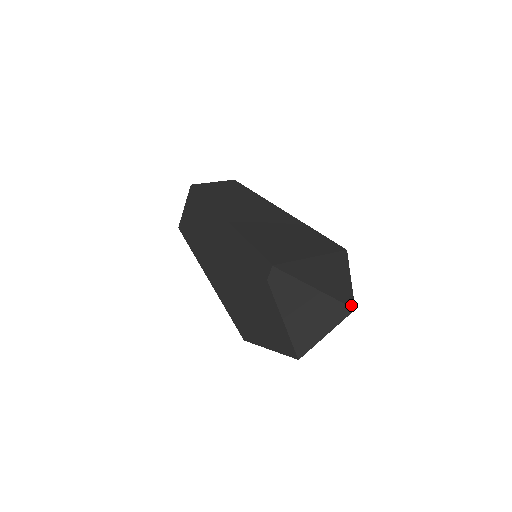
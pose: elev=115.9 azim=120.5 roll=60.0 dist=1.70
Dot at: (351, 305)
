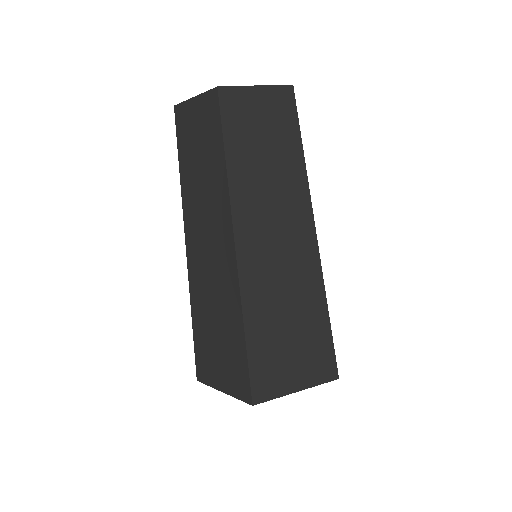
Dot at: occluded
